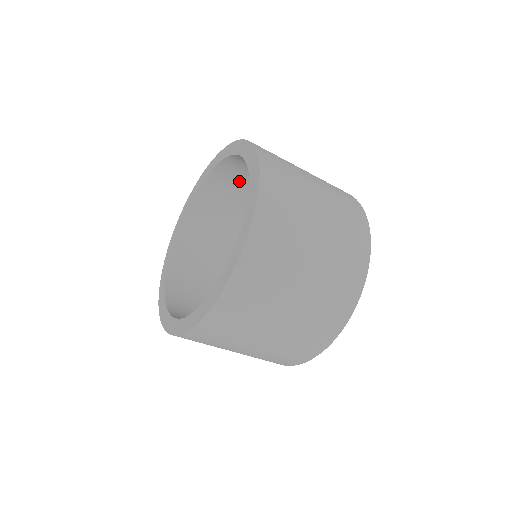
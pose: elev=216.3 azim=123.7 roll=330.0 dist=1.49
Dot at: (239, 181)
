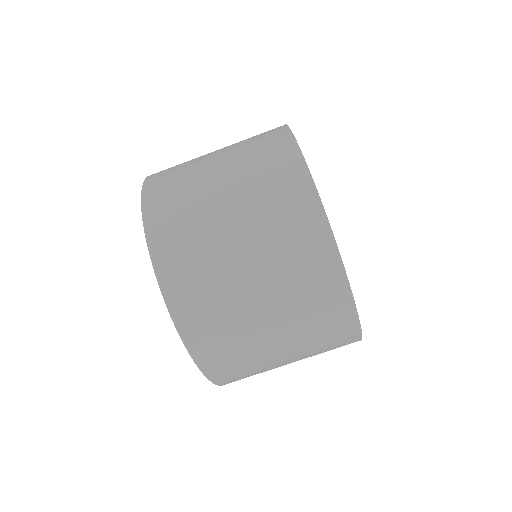
Dot at: occluded
